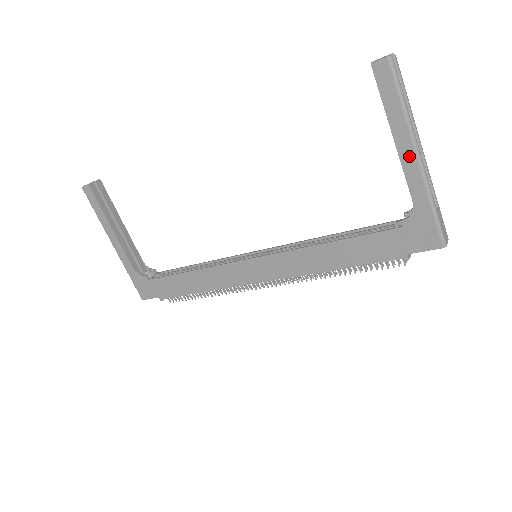
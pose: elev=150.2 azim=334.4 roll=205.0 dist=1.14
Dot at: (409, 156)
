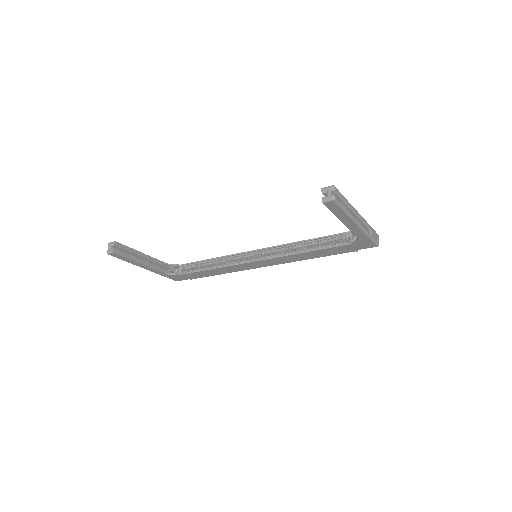
Dot at: (352, 226)
